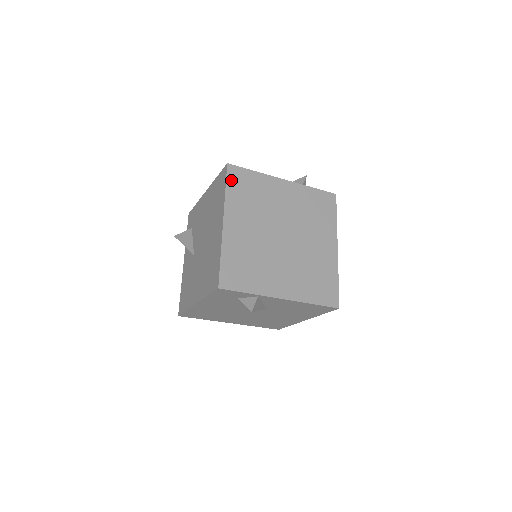
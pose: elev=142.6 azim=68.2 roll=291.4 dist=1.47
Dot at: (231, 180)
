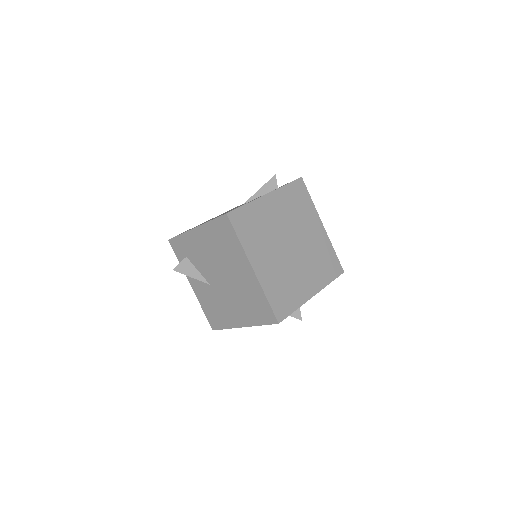
Dot at: (237, 227)
